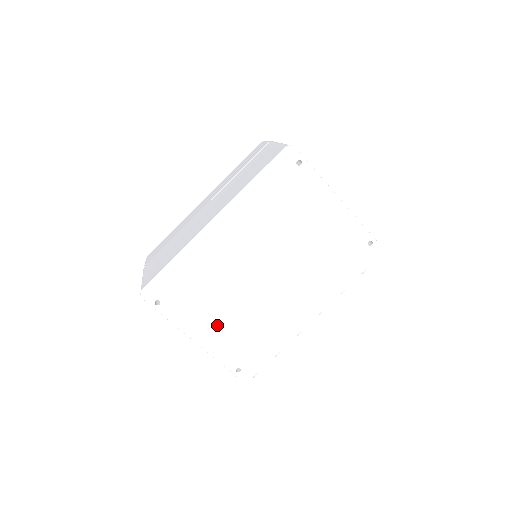
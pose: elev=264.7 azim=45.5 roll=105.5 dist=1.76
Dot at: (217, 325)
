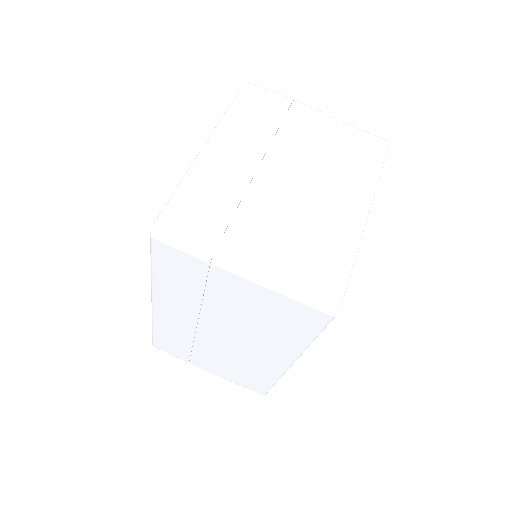
Dot at: occluded
